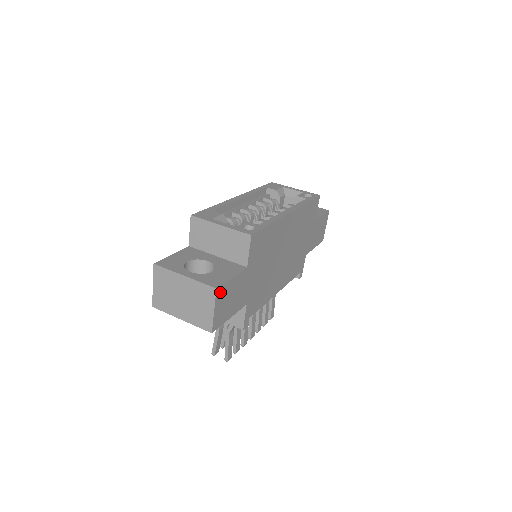
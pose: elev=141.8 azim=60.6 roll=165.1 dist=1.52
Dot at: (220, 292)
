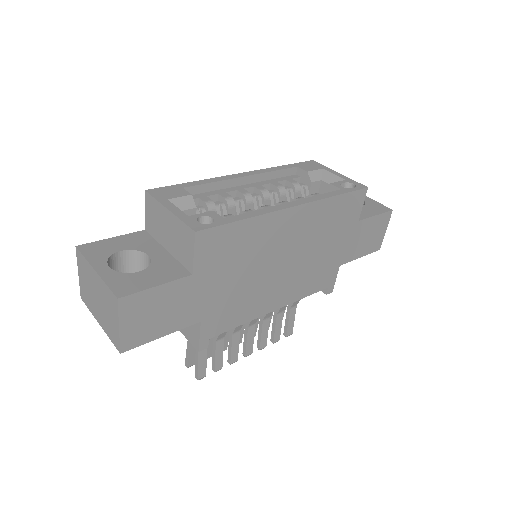
Dot at: (129, 303)
